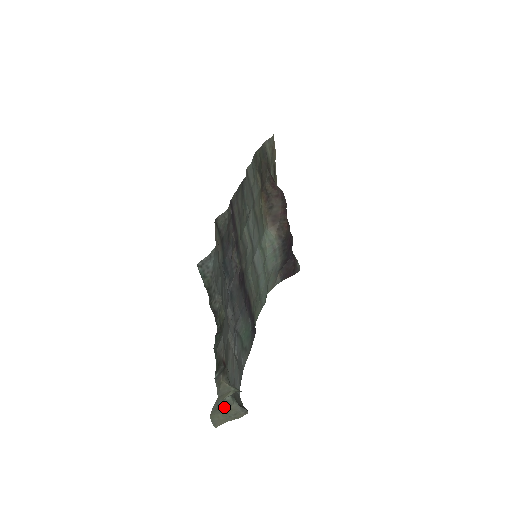
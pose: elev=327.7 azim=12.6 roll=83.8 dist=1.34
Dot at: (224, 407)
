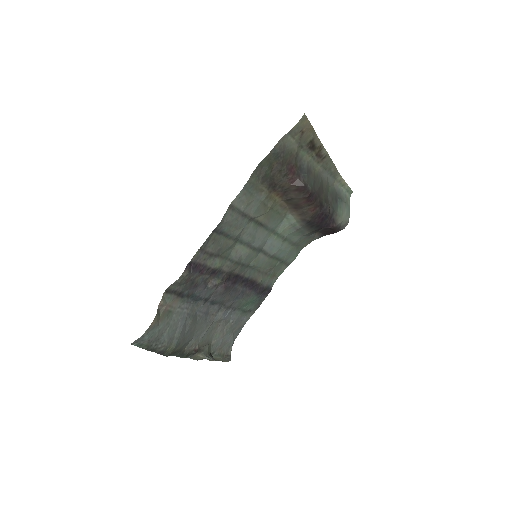
Dot at: occluded
